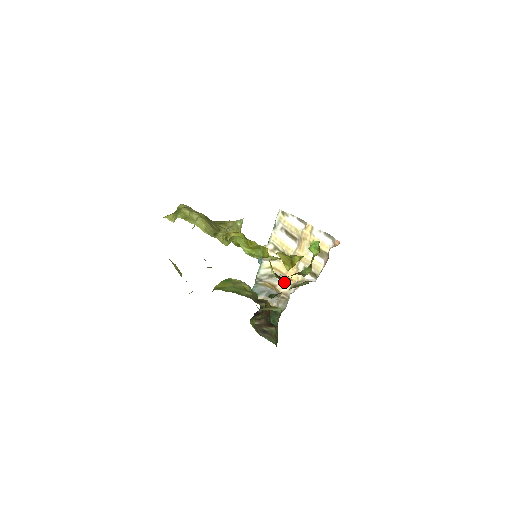
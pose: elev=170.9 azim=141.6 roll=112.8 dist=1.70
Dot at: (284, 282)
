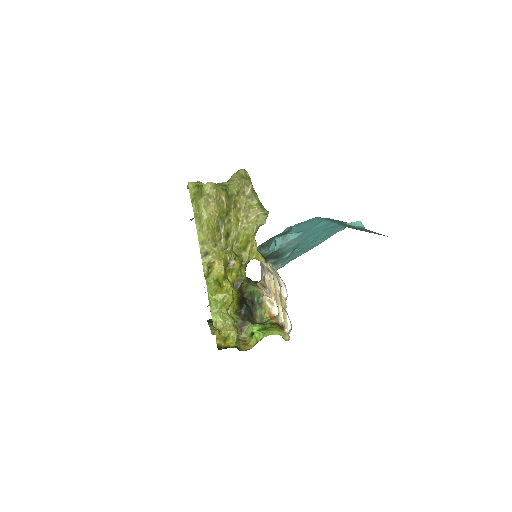
Dot at: (269, 281)
